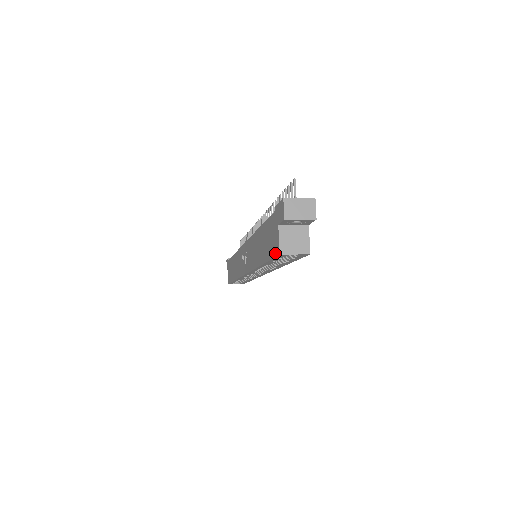
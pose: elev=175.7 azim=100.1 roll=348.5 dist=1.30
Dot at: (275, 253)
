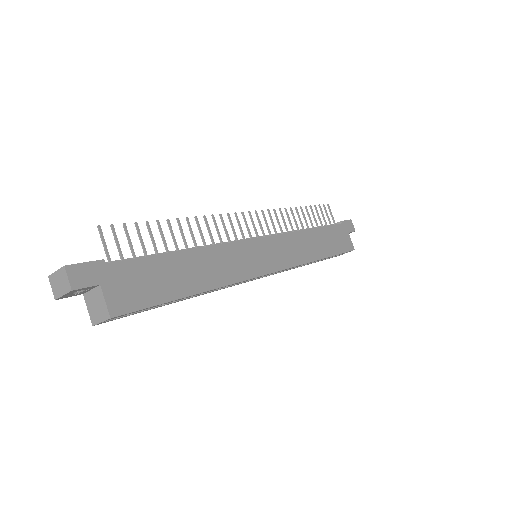
Dot at: occluded
